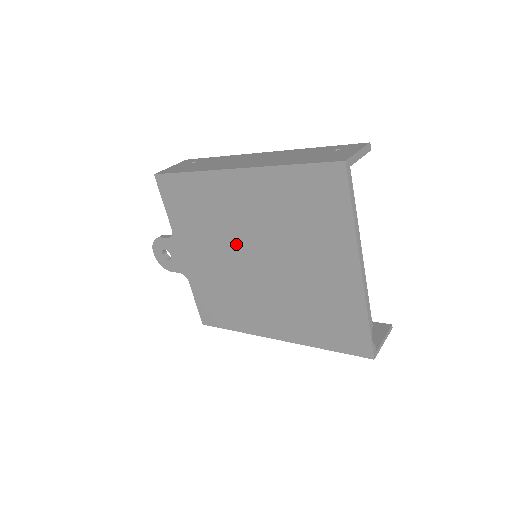
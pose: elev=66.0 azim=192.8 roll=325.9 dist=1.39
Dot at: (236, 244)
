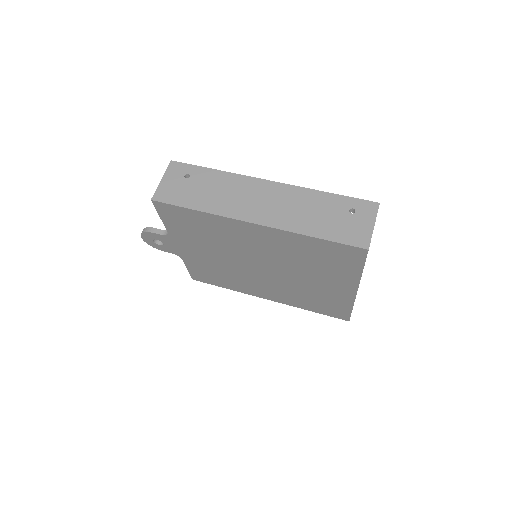
Dot at: (242, 256)
